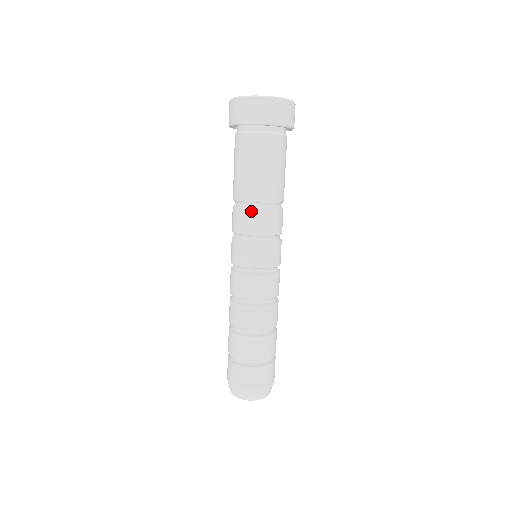
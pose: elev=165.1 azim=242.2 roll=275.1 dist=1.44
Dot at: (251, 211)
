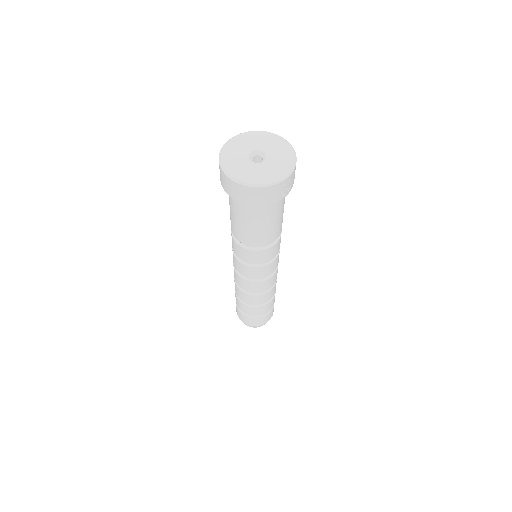
Dot at: (244, 249)
